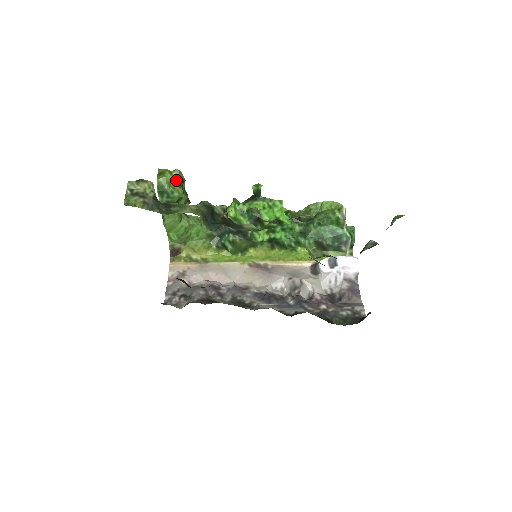
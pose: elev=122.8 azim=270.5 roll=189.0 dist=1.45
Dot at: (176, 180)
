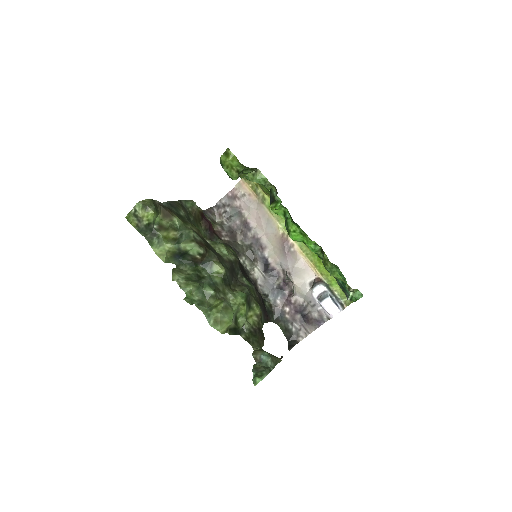
Dot at: (236, 166)
